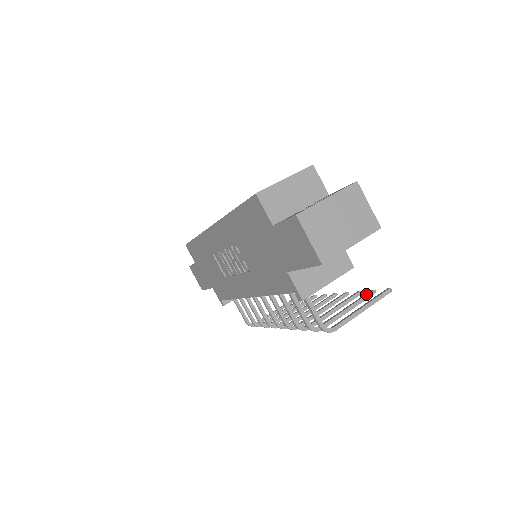
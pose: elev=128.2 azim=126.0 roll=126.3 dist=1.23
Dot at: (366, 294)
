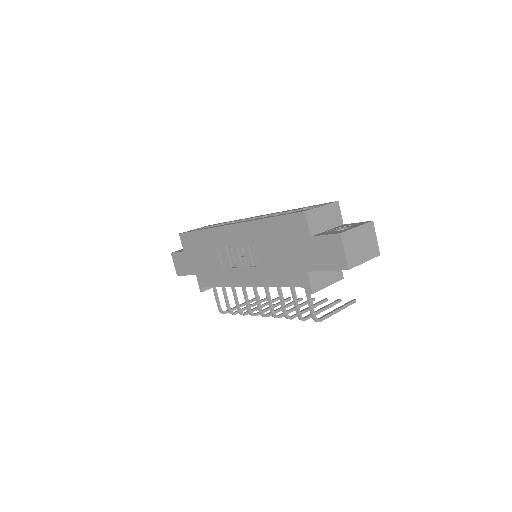
Dot at: (336, 301)
